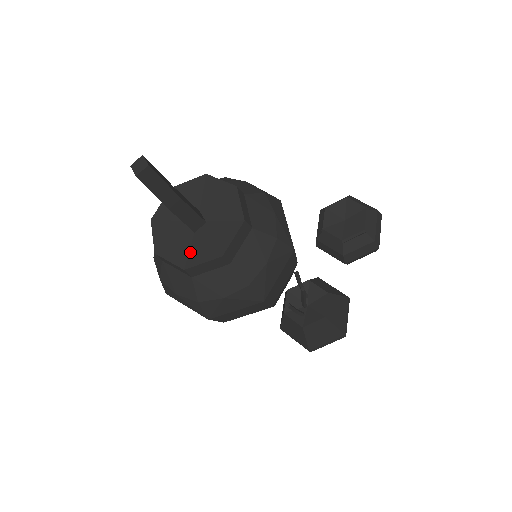
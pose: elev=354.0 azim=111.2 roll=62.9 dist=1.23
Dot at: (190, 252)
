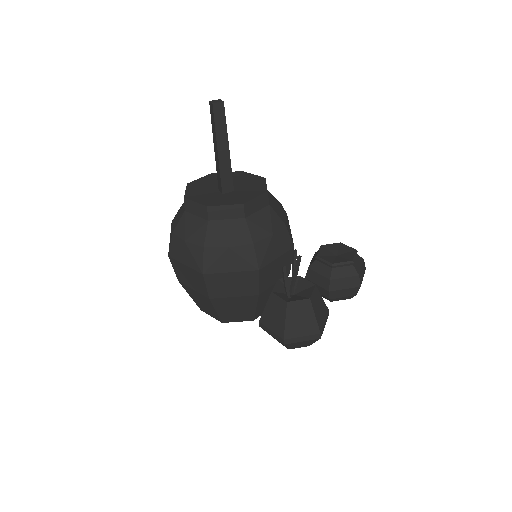
Dot at: (215, 200)
